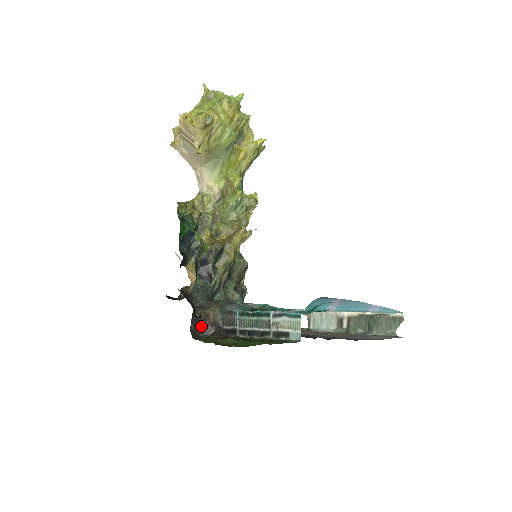
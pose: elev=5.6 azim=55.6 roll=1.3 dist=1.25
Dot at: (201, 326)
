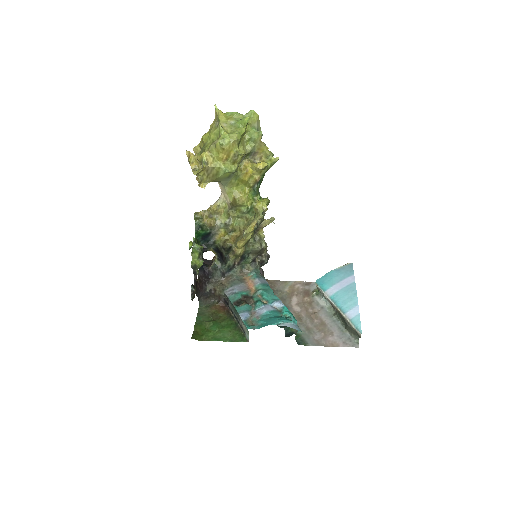
Dot at: (211, 295)
